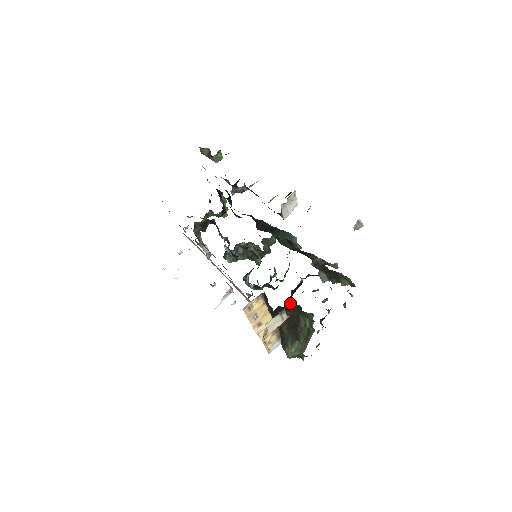
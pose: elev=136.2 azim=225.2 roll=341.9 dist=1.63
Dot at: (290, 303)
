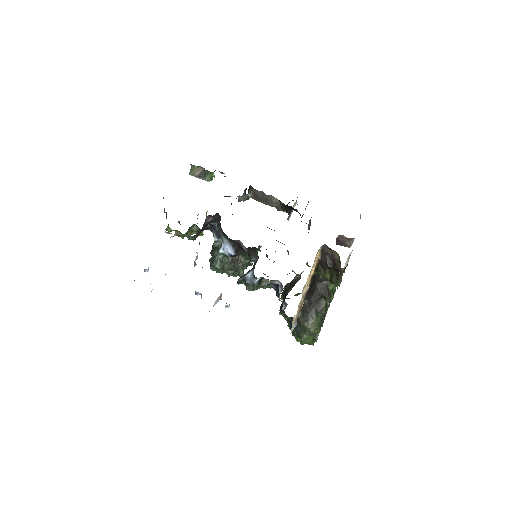
Dot at: occluded
